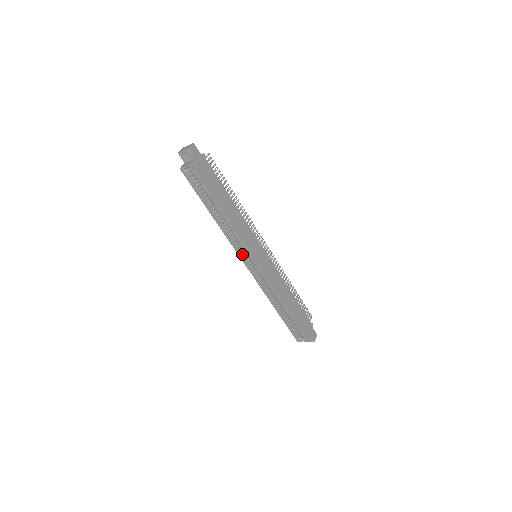
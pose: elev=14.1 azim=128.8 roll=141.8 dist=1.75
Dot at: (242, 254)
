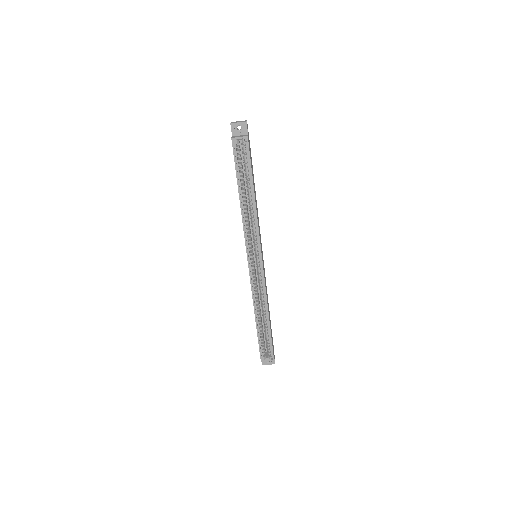
Dot at: (250, 249)
